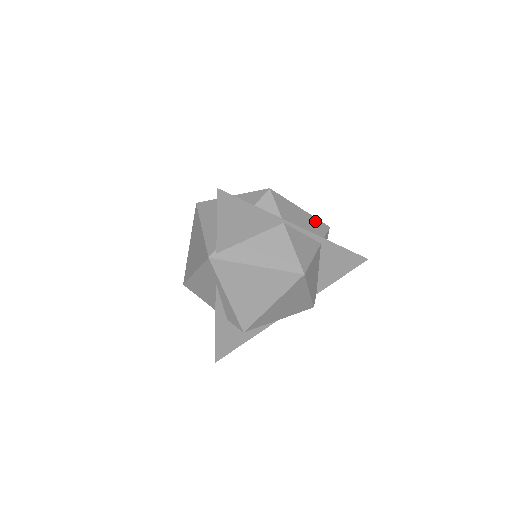
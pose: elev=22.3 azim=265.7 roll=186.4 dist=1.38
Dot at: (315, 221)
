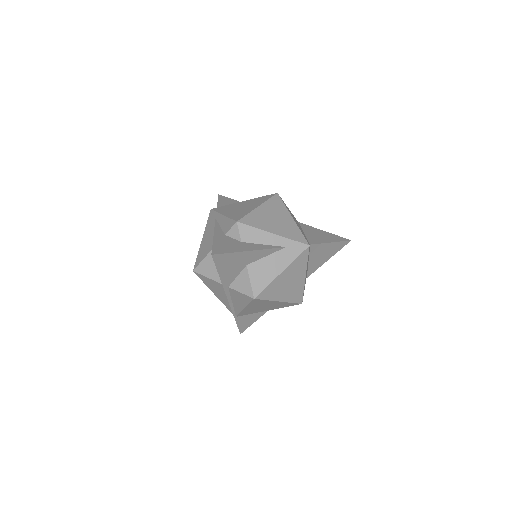
Dot at: occluded
